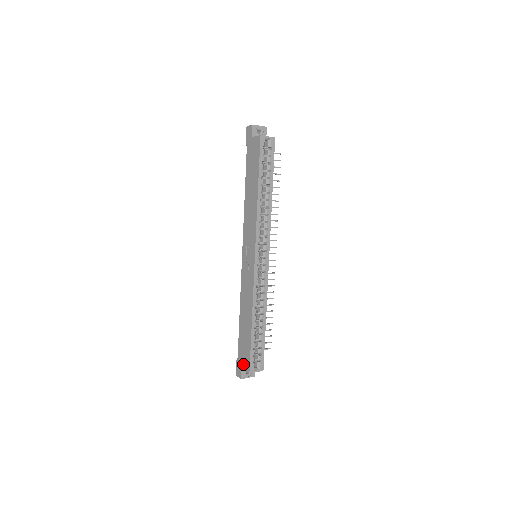
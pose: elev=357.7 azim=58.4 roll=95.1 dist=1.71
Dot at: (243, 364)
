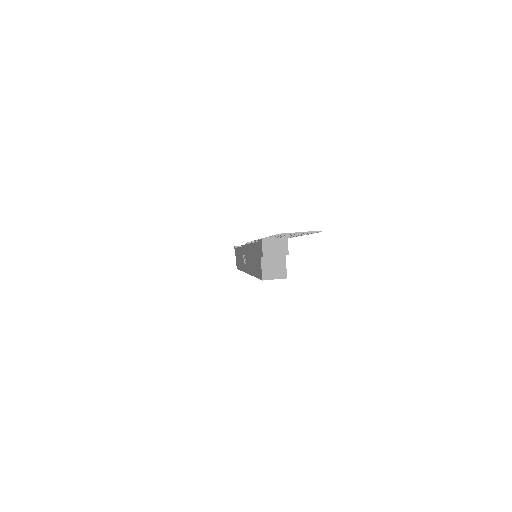
Dot at: (236, 258)
